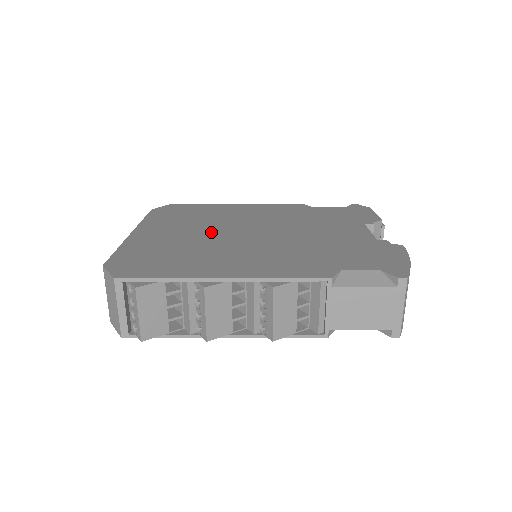
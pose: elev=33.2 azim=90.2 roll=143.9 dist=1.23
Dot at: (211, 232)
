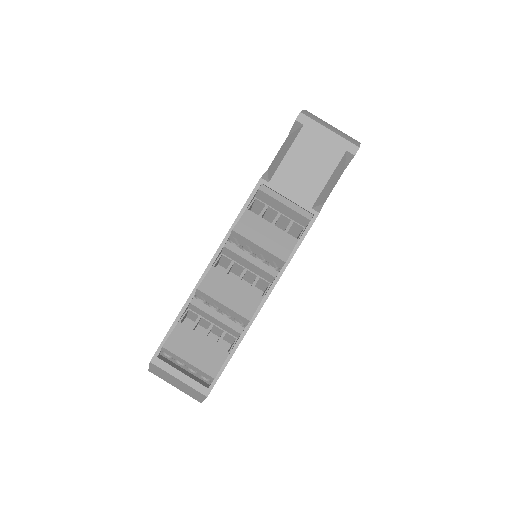
Dot at: occluded
